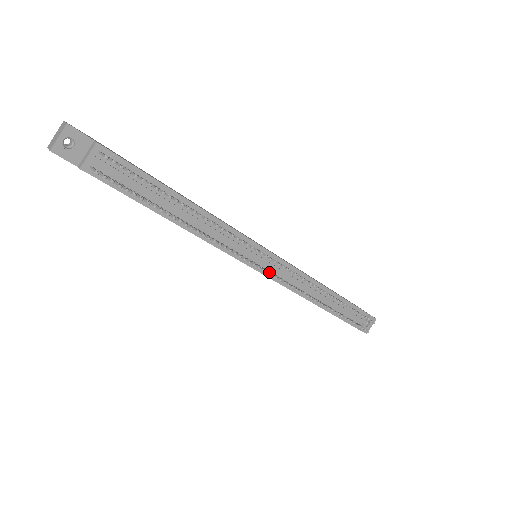
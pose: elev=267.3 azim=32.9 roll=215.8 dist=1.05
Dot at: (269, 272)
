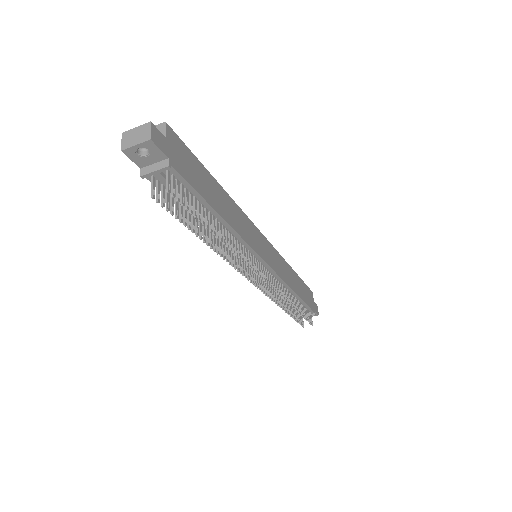
Dot at: (255, 281)
